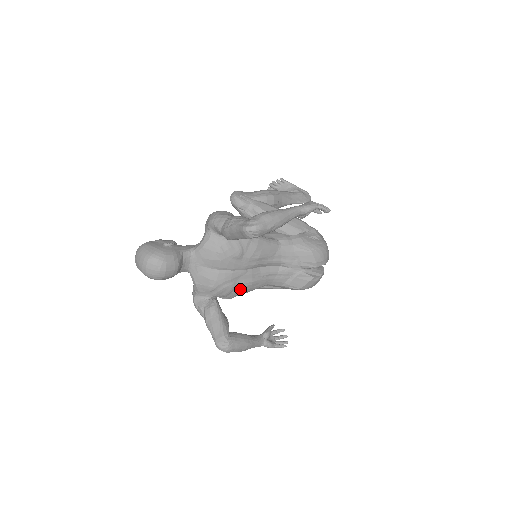
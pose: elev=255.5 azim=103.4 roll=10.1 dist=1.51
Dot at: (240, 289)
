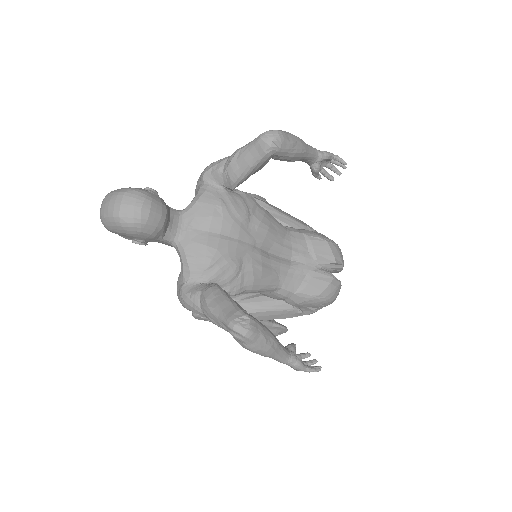
Dot at: (247, 275)
